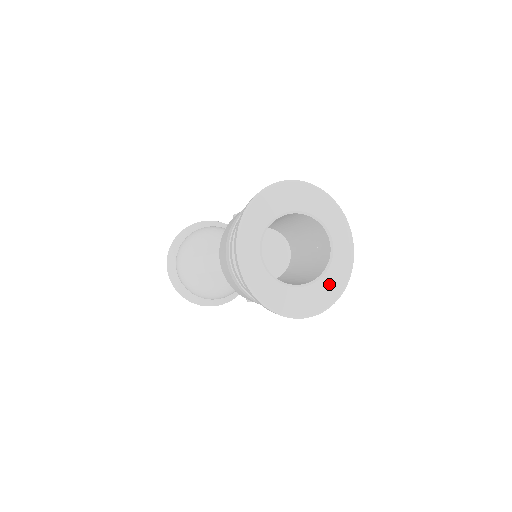
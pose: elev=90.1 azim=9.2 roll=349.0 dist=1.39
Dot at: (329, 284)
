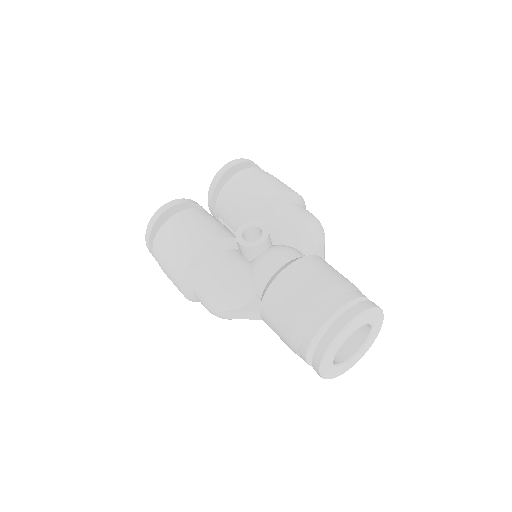
Dot at: (367, 346)
